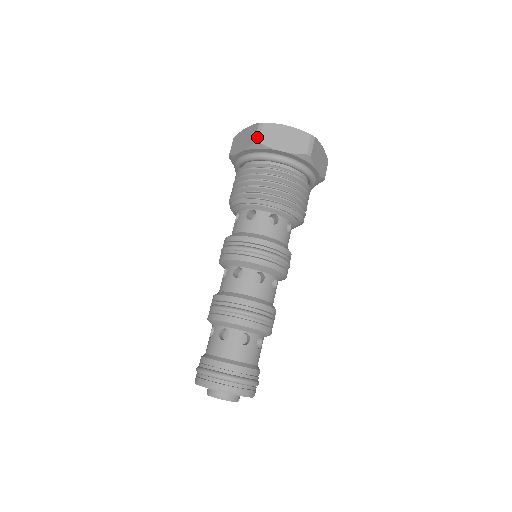
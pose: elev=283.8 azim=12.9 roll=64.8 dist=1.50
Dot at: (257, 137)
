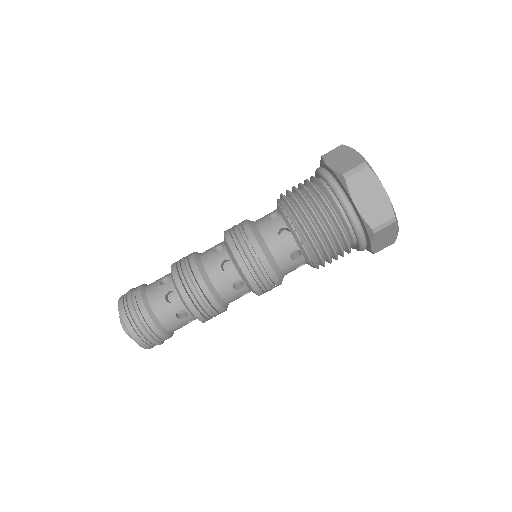
Dot at: (379, 228)
